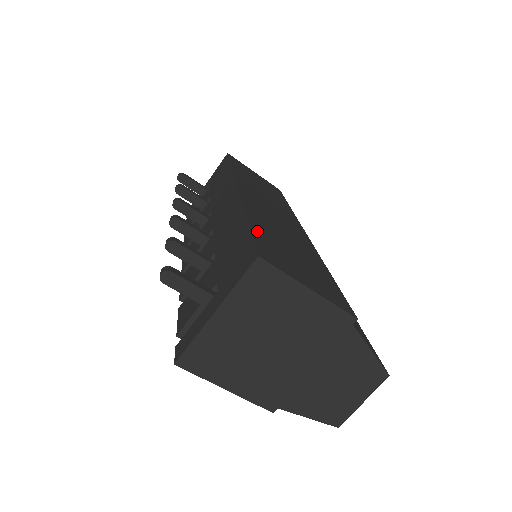
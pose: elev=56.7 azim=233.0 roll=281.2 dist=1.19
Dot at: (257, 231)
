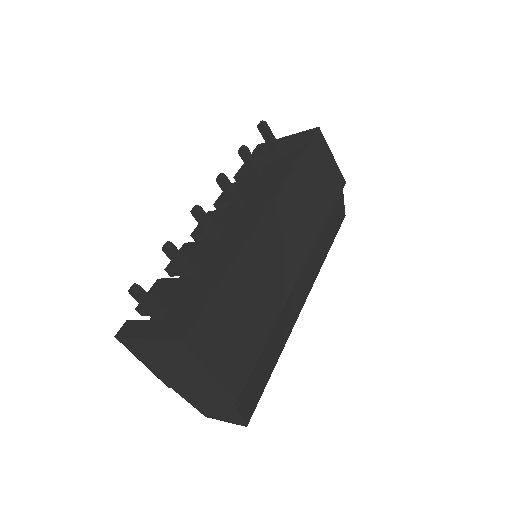
Dot at: (219, 298)
